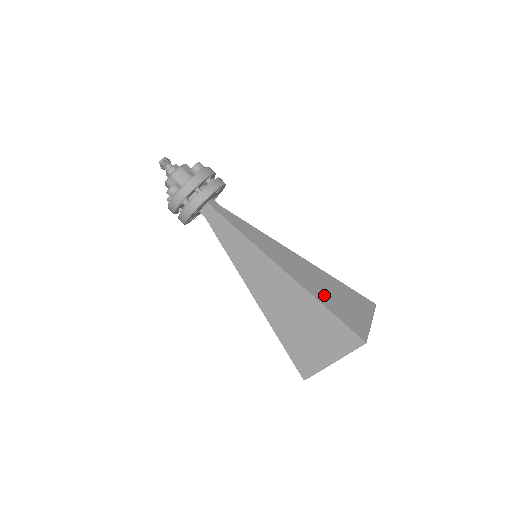
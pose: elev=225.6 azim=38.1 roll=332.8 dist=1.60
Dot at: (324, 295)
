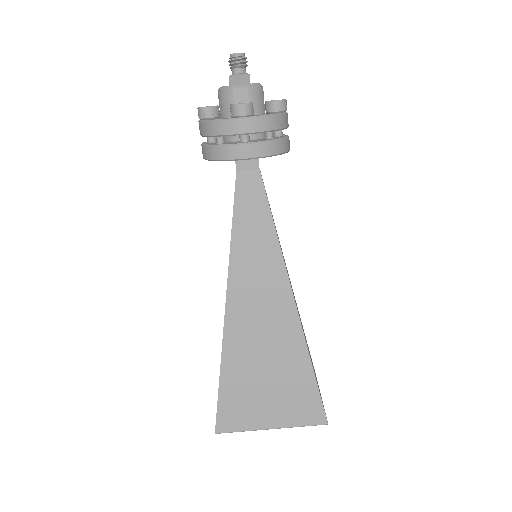
Dot at: occluded
